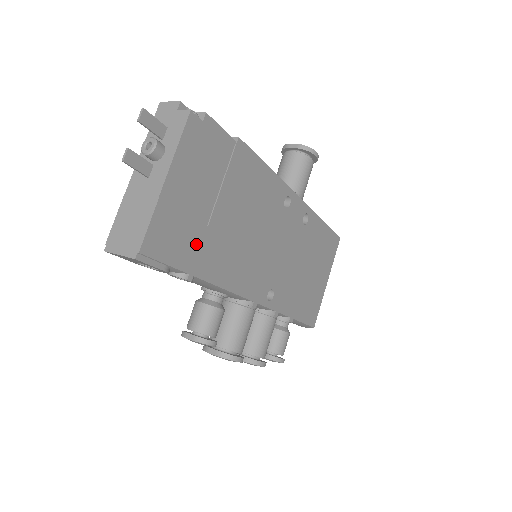
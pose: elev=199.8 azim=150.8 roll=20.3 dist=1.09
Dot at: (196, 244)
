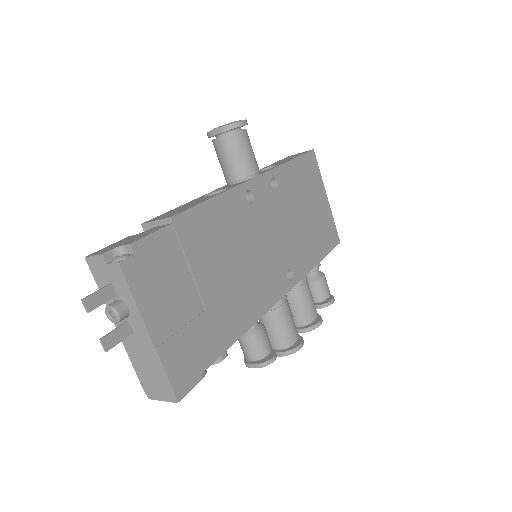
Dot at: (208, 332)
